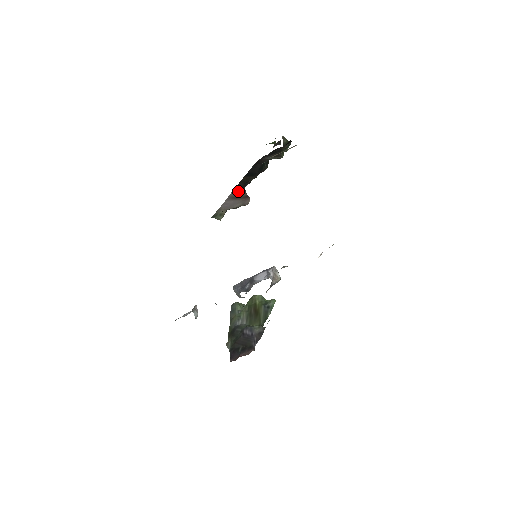
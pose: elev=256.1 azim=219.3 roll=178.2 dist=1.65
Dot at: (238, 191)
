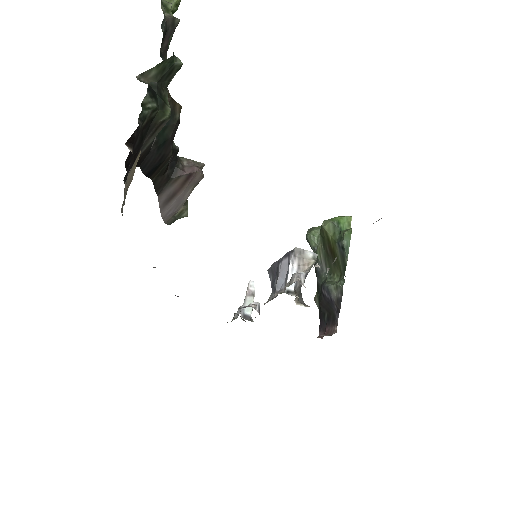
Dot at: (167, 187)
